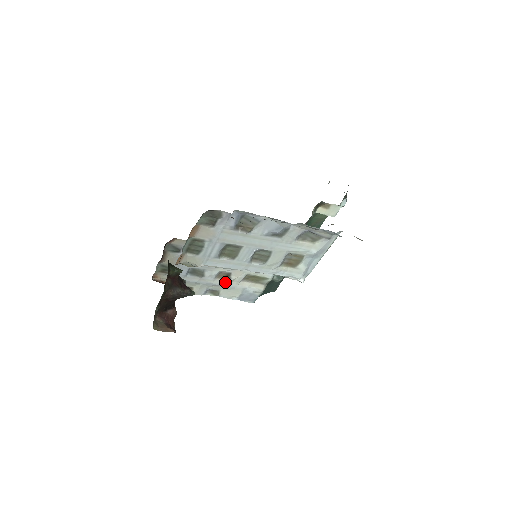
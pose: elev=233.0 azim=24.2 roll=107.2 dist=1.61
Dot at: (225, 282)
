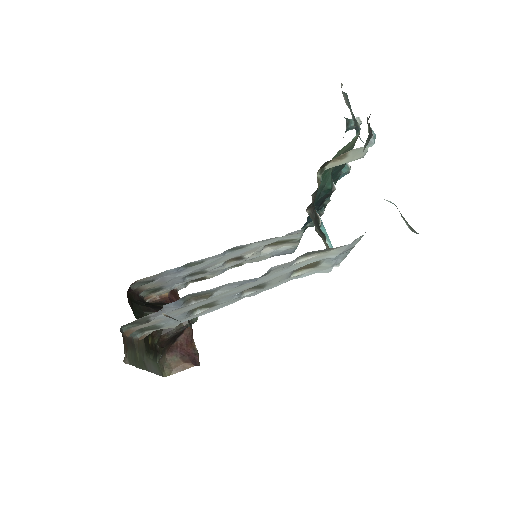
Dot at: (241, 260)
